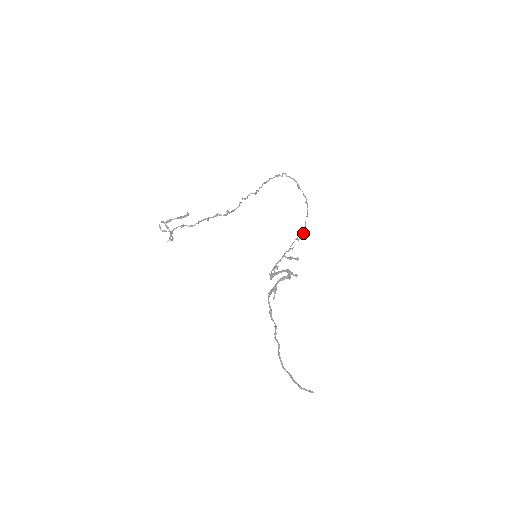
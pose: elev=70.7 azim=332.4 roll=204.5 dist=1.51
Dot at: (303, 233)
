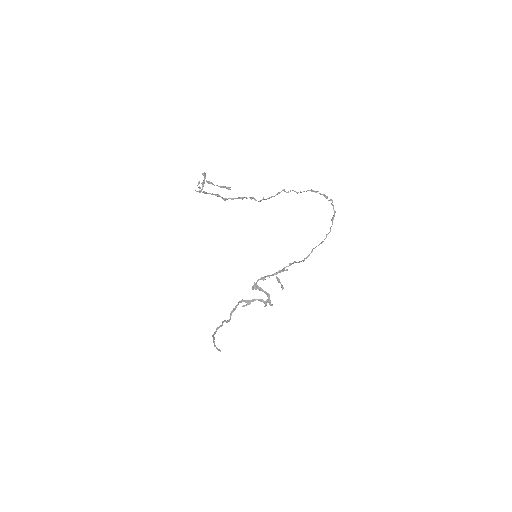
Dot at: (304, 260)
